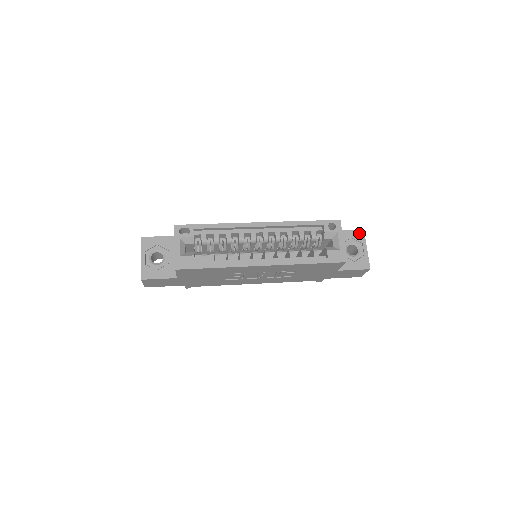
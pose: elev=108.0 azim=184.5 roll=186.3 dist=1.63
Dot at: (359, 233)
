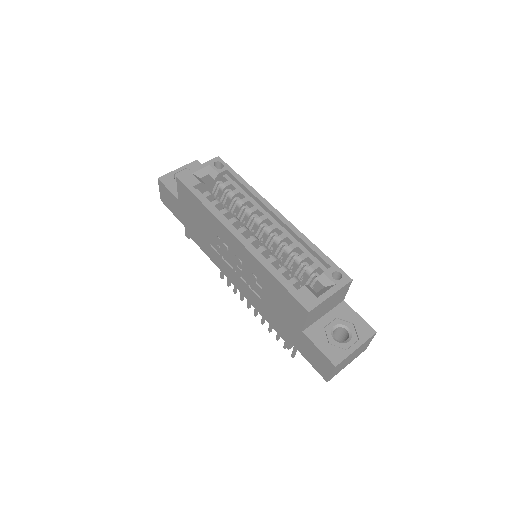
Dot at: (367, 329)
